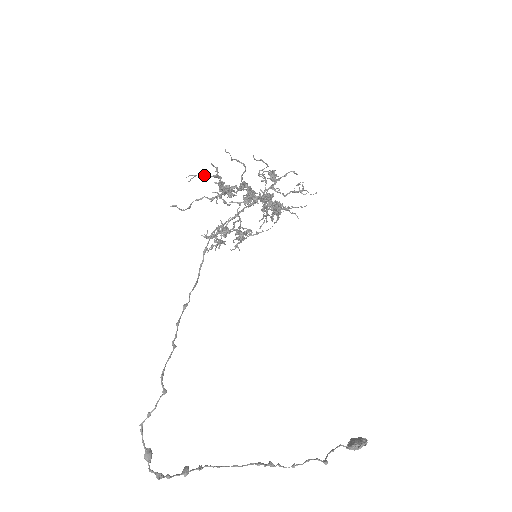
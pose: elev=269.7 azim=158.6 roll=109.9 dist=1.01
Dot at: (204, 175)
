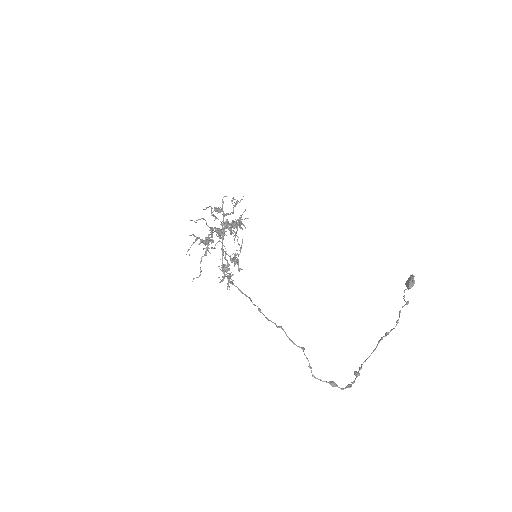
Dot at: (192, 244)
